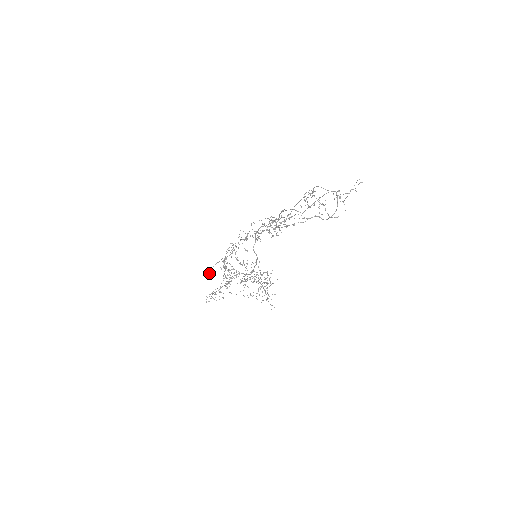
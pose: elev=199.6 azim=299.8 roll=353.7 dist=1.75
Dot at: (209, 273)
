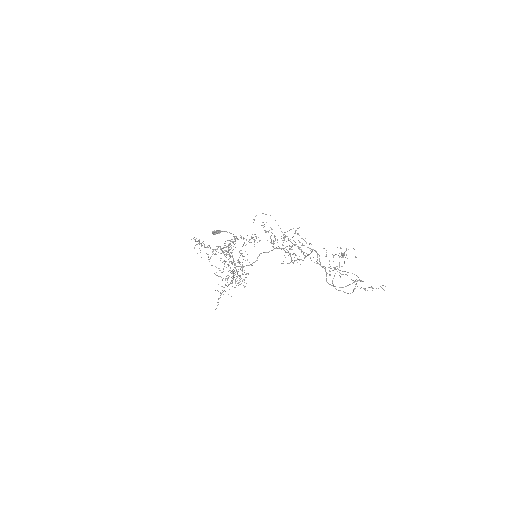
Dot at: (217, 231)
